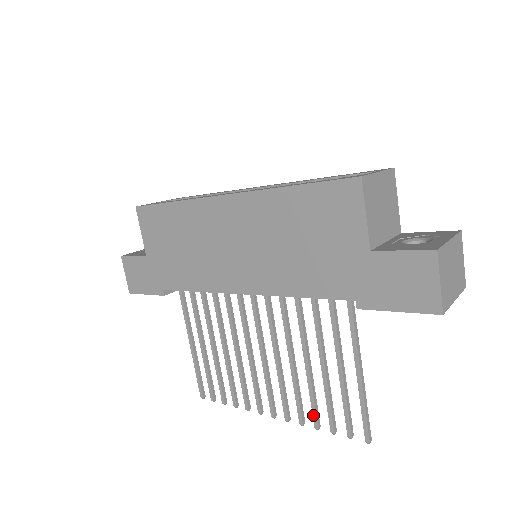
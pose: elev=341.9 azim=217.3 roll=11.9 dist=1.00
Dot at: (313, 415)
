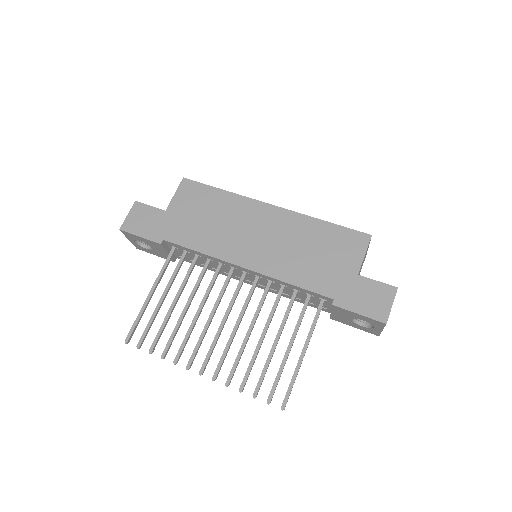
Dot at: (244, 378)
